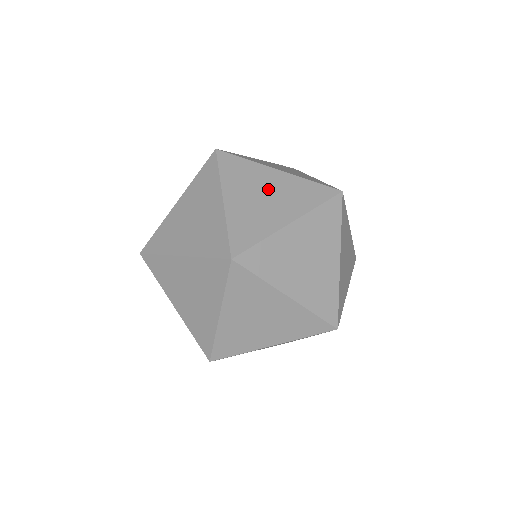
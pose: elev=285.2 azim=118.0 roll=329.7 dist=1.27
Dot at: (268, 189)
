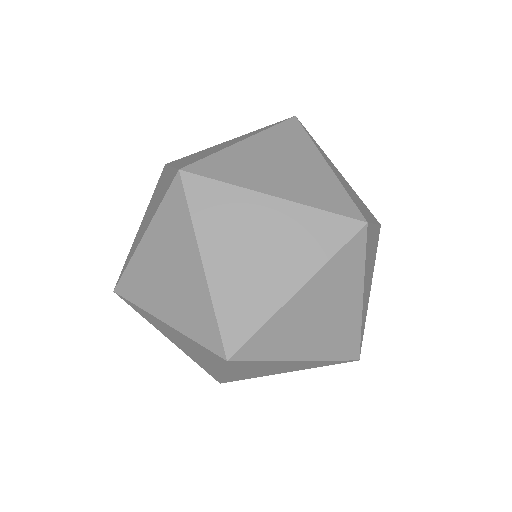
Dot at: (263, 236)
